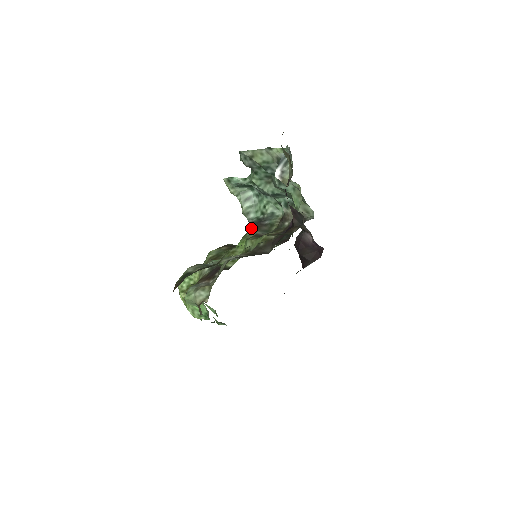
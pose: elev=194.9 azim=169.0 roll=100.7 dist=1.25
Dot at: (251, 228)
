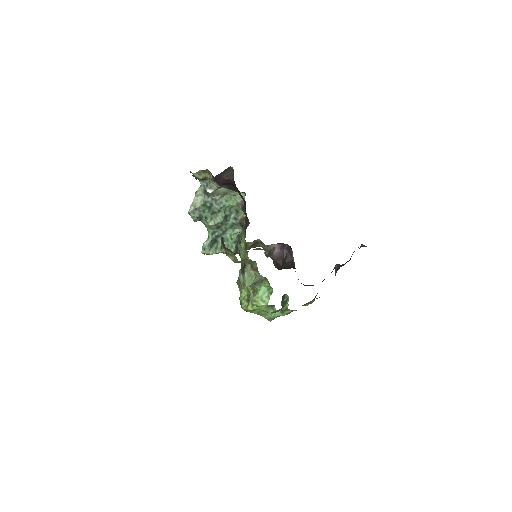
Dot at: (238, 250)
